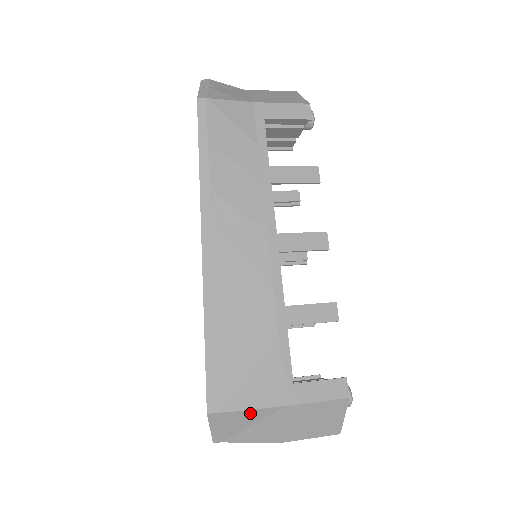
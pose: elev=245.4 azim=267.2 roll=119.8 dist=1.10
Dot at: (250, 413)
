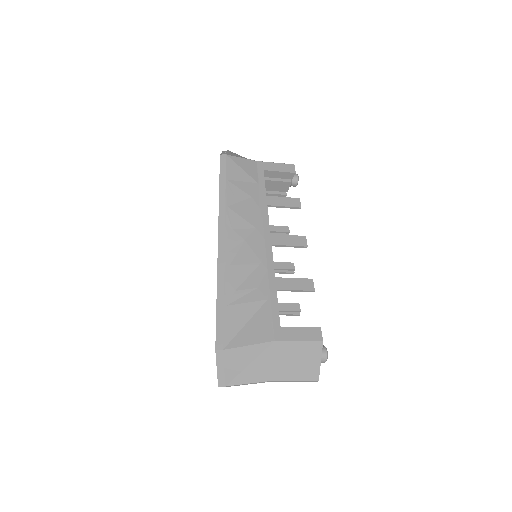
Dot at: (248, 350)
